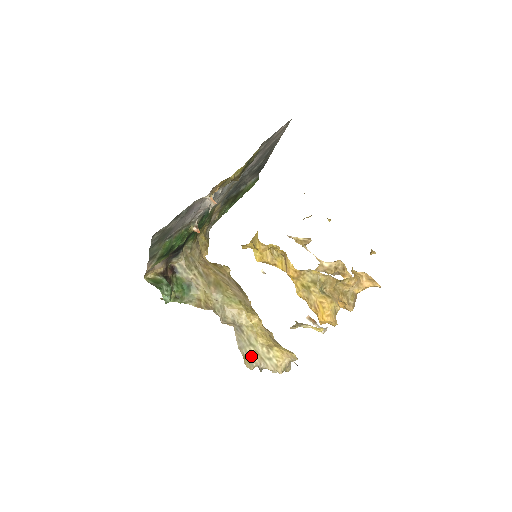
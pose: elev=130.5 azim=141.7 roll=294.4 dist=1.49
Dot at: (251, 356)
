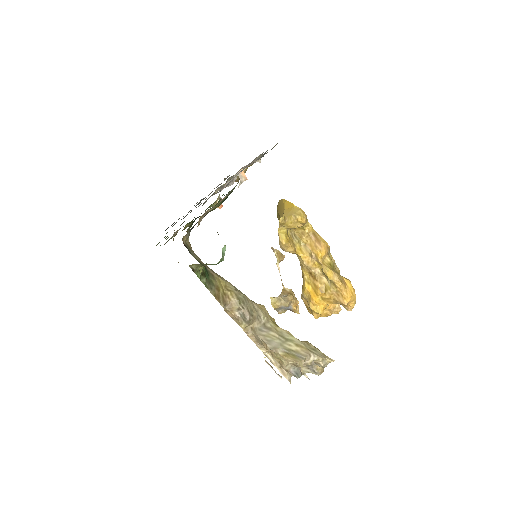
Dot at: (295, 351)
